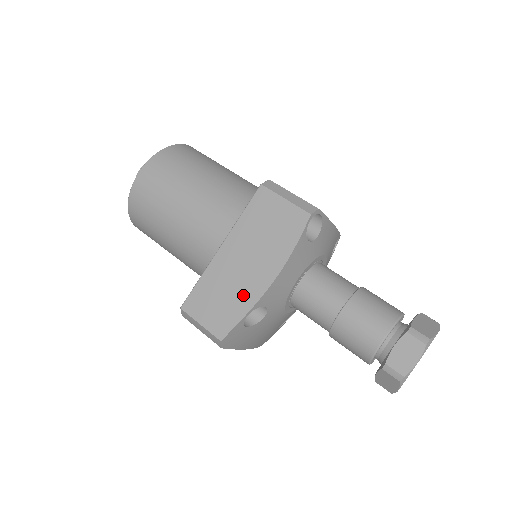
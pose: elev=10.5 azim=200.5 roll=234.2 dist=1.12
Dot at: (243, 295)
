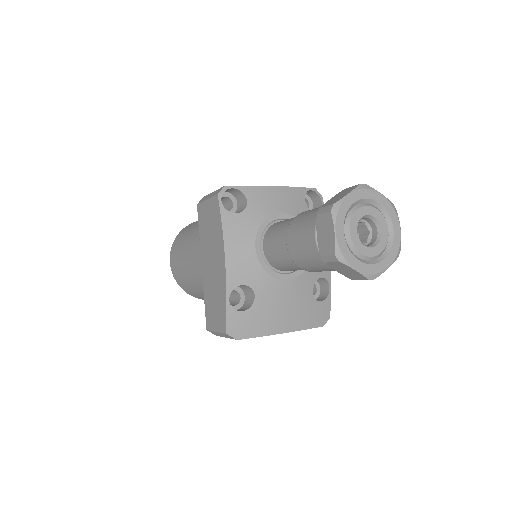
Dot at: (220, 288)
